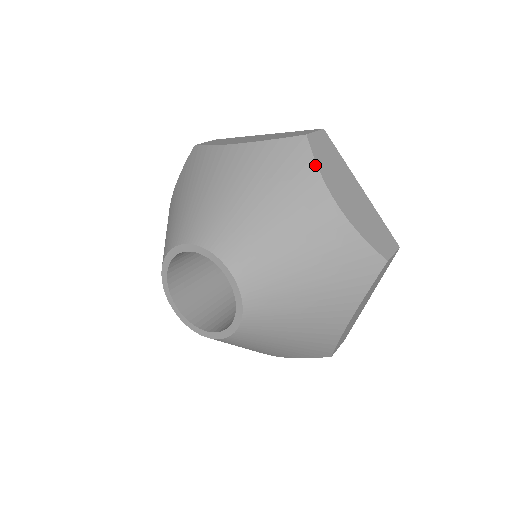
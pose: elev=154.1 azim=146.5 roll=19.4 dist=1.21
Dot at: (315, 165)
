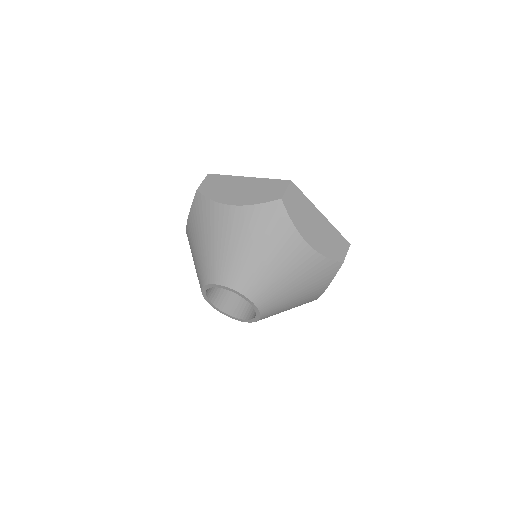
Dot at: (291, 221)
